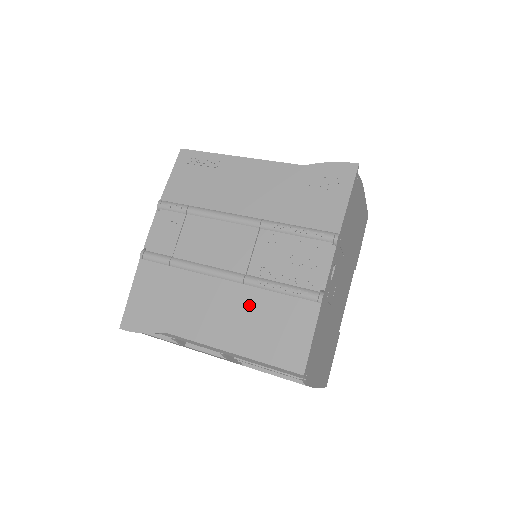
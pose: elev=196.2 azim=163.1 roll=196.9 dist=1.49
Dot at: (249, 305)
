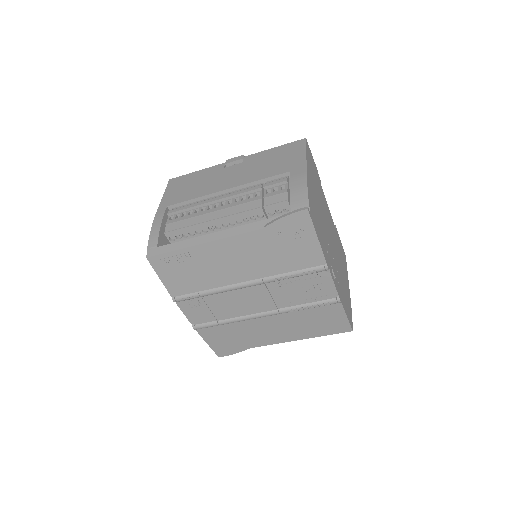
Dot at: (293, 320)
